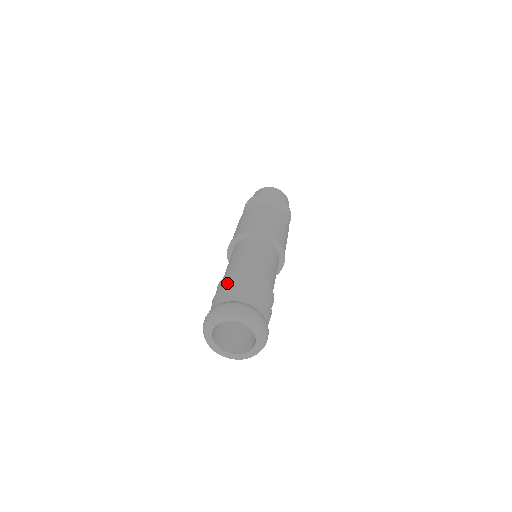
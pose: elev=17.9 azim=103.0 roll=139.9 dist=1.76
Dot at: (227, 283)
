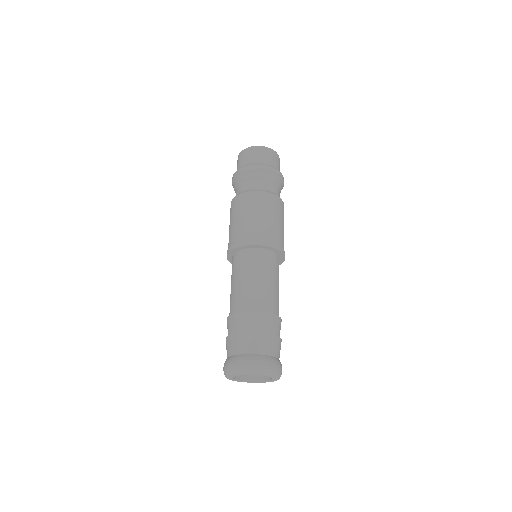
Dot at: (236, 325)
